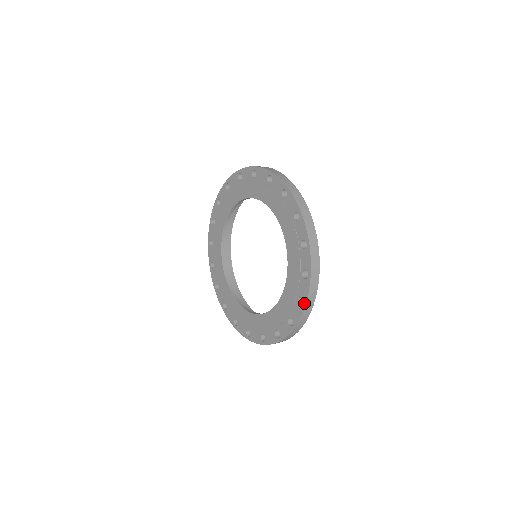
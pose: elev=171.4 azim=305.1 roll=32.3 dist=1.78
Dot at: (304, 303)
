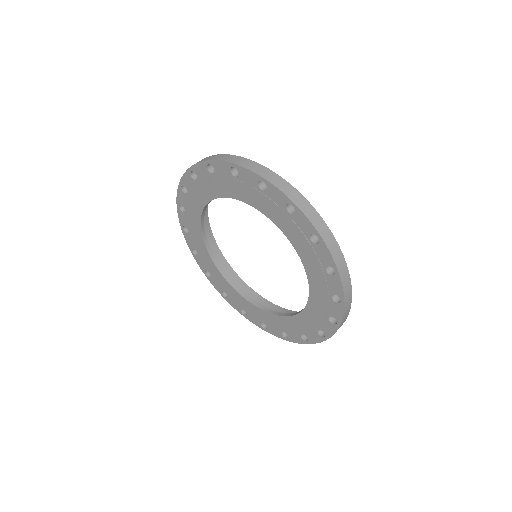
Dot at: (338, 323)
